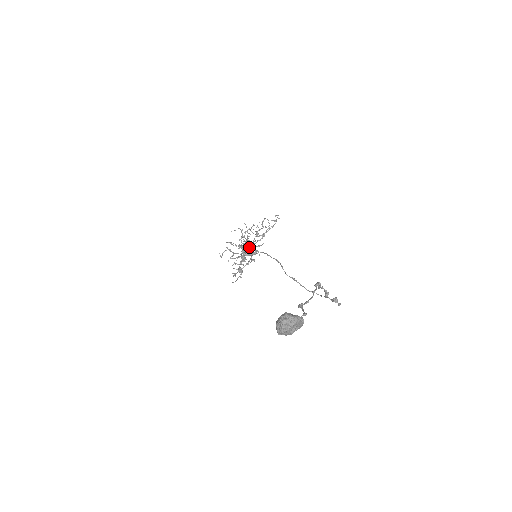
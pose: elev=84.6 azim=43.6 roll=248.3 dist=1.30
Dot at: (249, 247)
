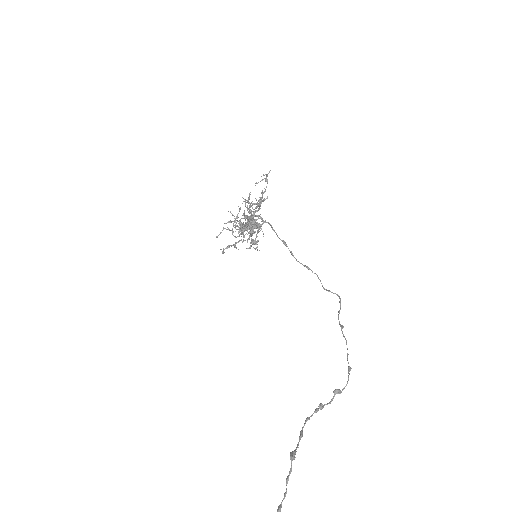
Dot at: occluded
